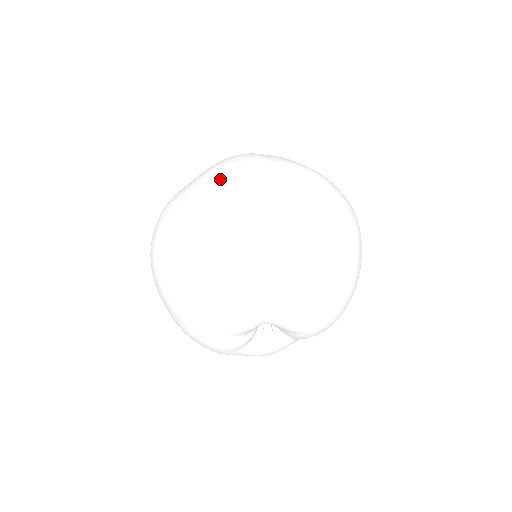
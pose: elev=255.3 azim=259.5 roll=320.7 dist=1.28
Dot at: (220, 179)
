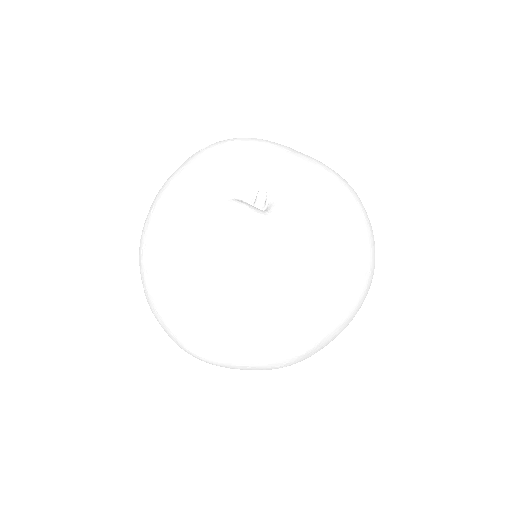
Dot at: occluded
